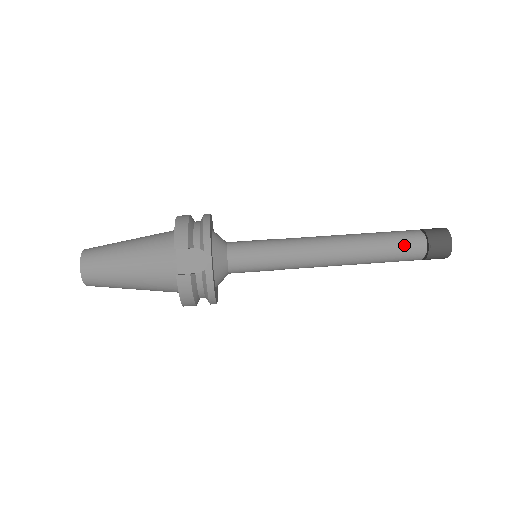
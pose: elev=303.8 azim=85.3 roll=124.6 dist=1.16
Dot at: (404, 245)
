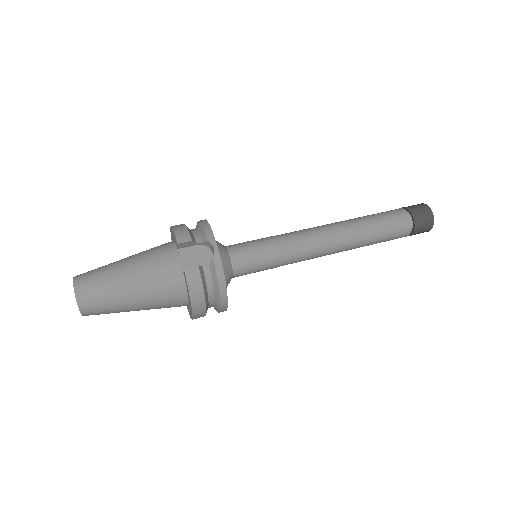
Dot at: (391, 219)
